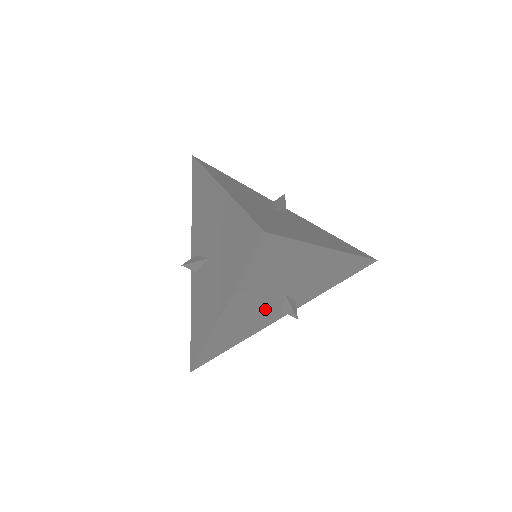
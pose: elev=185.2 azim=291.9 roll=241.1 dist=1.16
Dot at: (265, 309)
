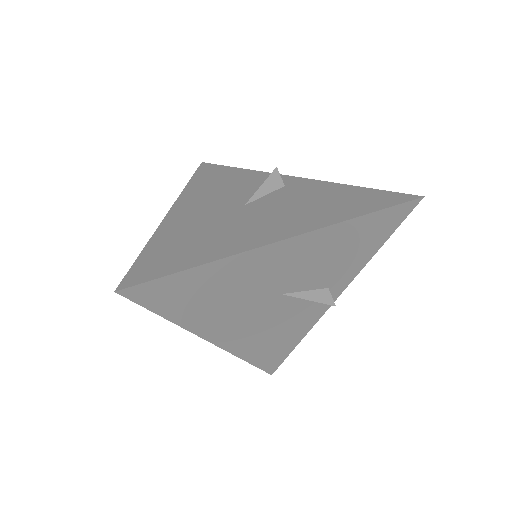
Dot at: (279, 312)
